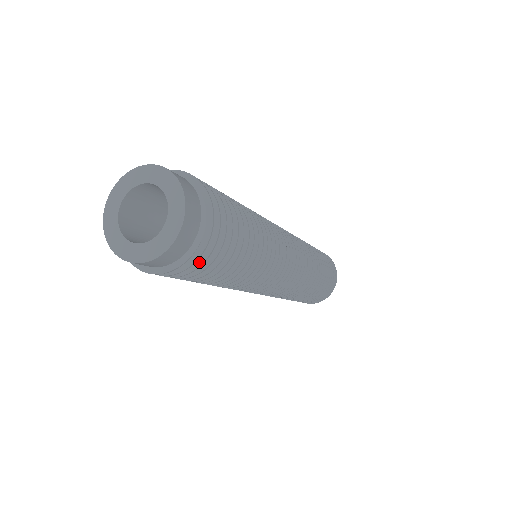
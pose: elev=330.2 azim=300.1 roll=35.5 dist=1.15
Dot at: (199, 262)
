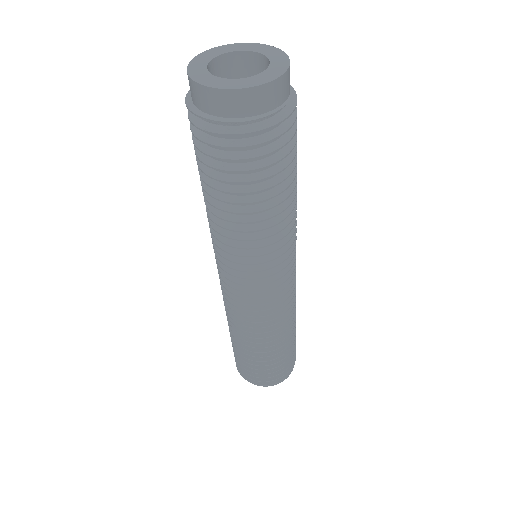
Dot at: (214, 142)
